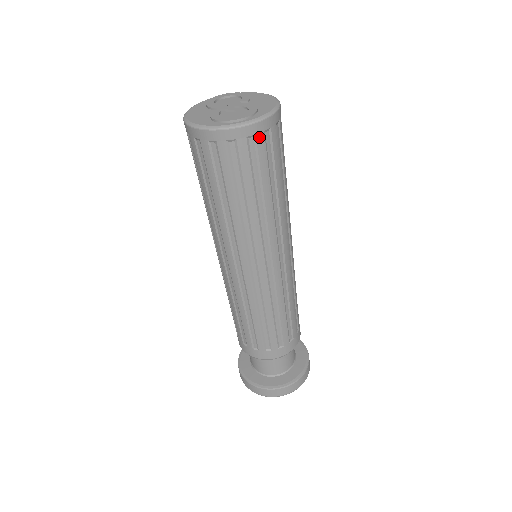
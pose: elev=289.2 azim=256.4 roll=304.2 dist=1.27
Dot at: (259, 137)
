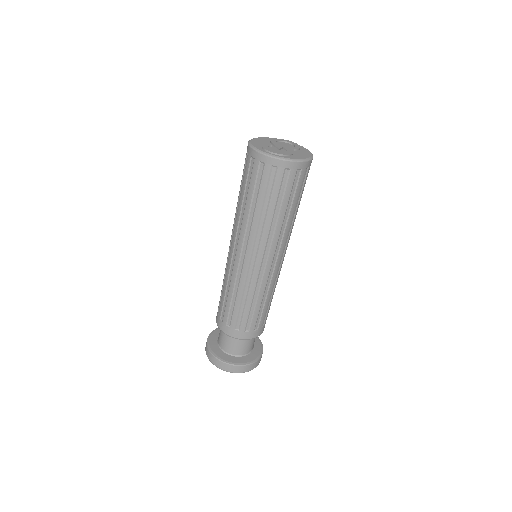
Dot at: (280, 170)
